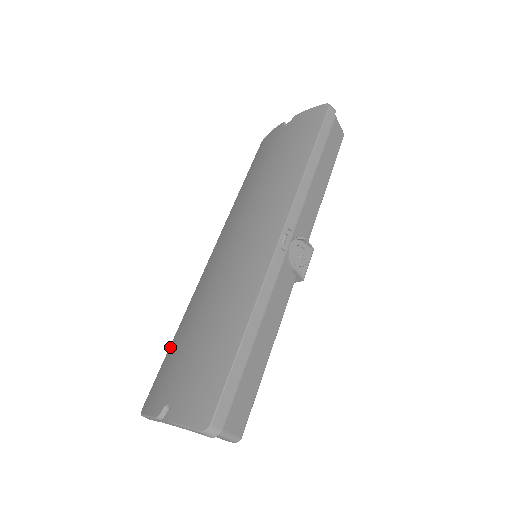
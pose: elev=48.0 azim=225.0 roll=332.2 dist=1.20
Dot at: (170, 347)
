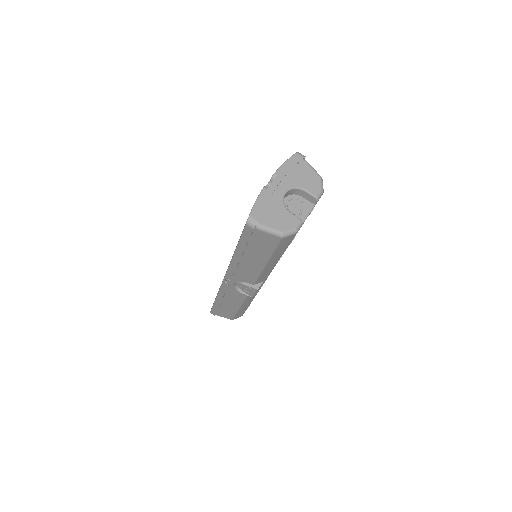
Dot at: occluded
